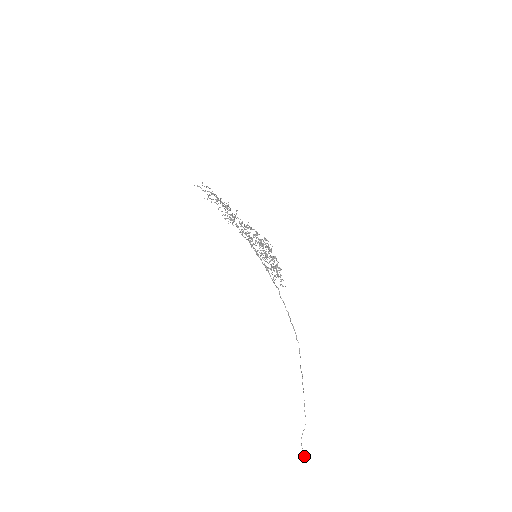
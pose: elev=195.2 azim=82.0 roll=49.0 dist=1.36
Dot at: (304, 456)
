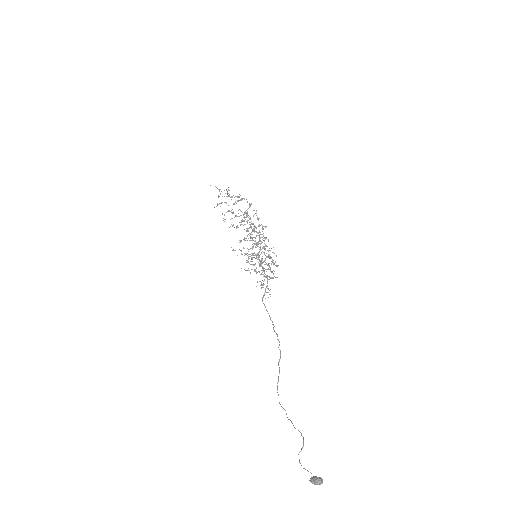
Dot at: (316, 476)
